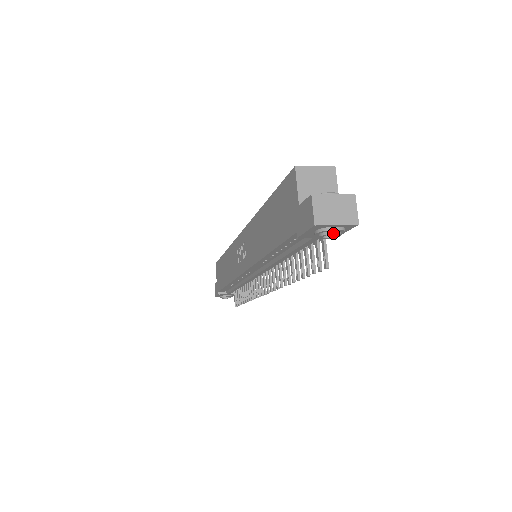
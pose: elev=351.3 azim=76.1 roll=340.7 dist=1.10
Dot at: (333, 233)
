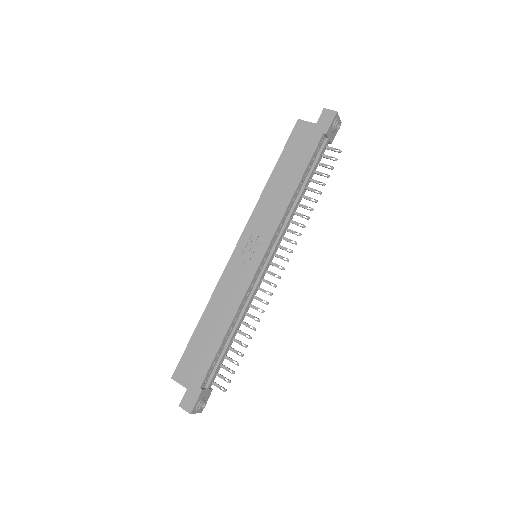
Dot at: (340, 121)
